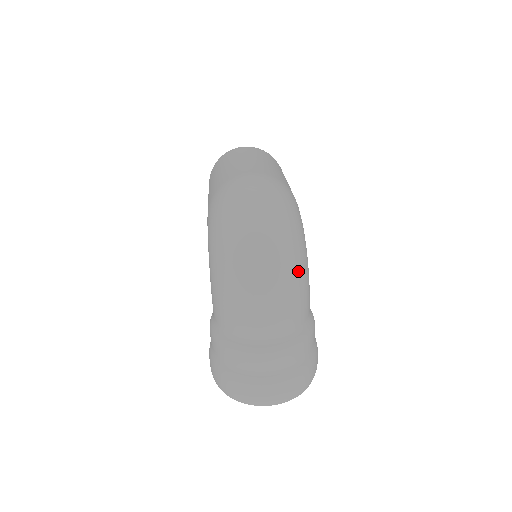
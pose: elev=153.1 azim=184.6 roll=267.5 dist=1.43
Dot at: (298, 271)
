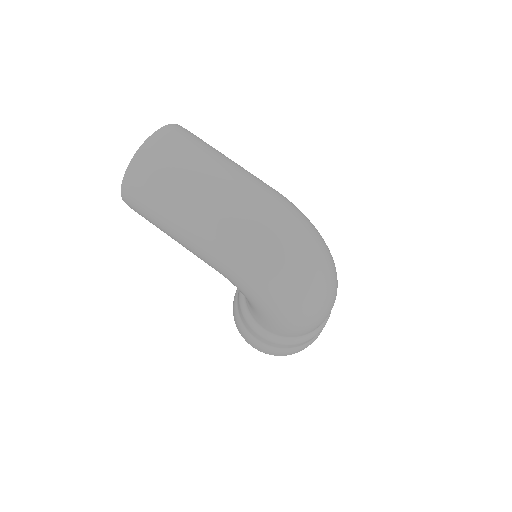
Dot at: occluded
